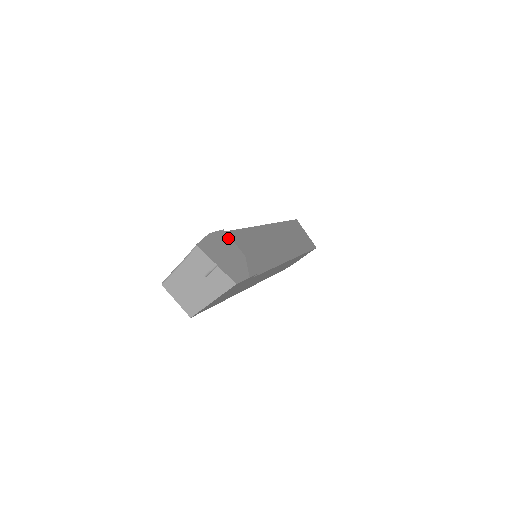
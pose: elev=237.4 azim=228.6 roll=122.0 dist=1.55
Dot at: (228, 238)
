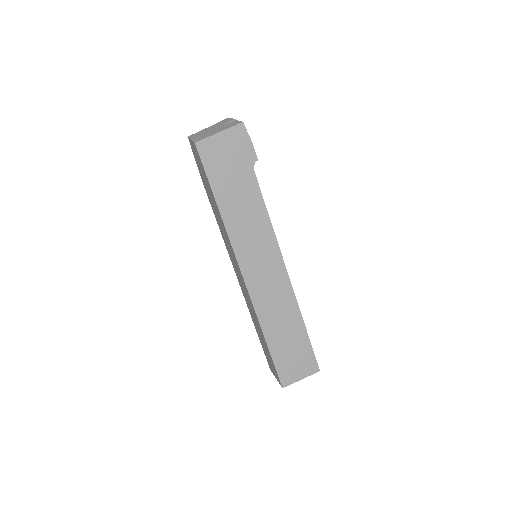
Dot at: occluded
